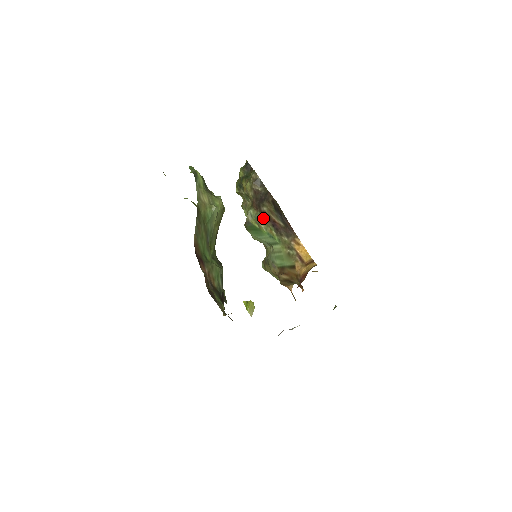
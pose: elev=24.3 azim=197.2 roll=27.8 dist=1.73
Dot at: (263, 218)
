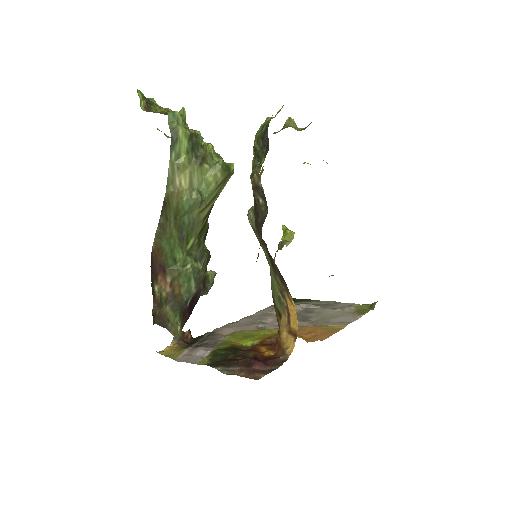
Dot at: occluded
